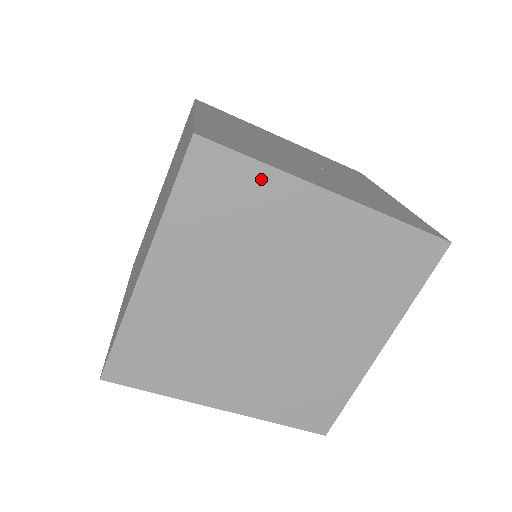
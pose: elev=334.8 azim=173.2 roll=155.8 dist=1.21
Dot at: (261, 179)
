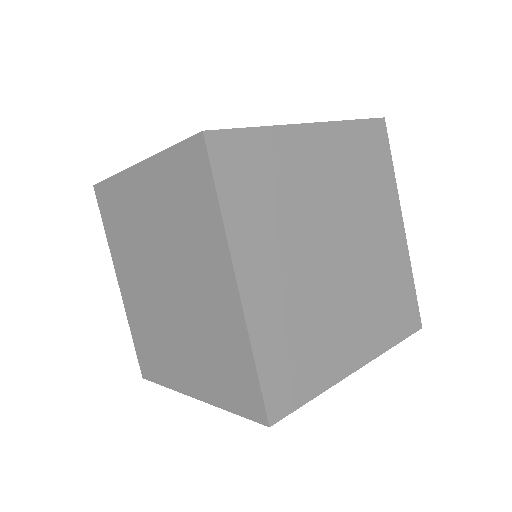
Dot at: (116, 187)
